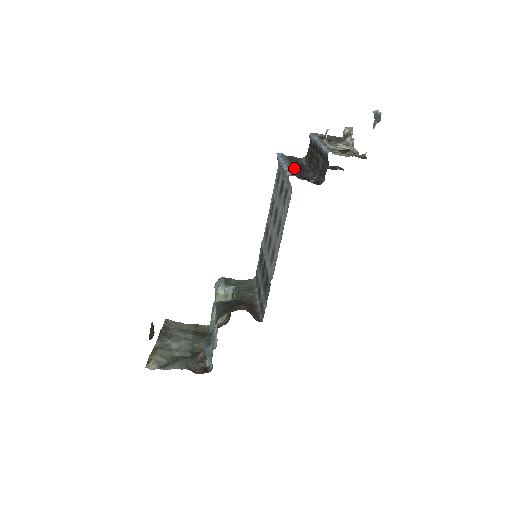
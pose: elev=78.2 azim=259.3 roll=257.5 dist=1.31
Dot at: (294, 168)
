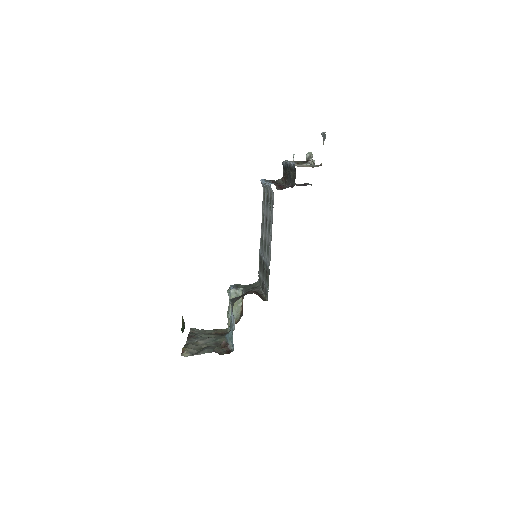
Dot at: (274, 184)
